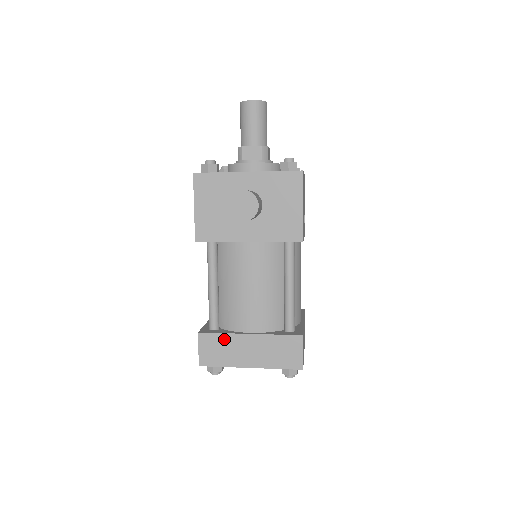
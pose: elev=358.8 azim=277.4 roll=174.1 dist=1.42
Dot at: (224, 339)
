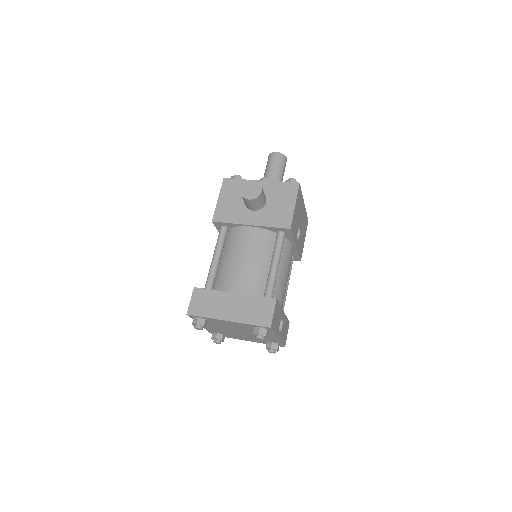
Dot at: (213, 295)
